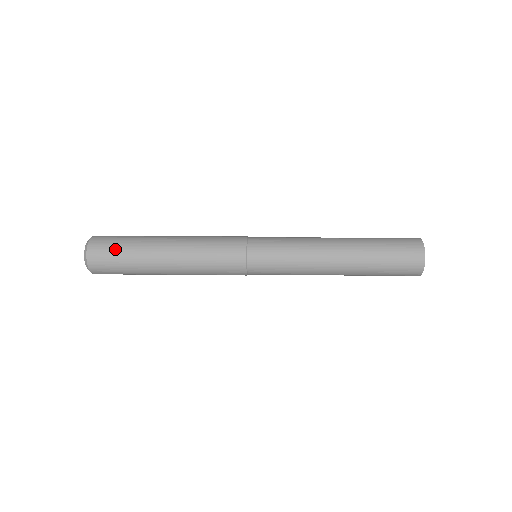
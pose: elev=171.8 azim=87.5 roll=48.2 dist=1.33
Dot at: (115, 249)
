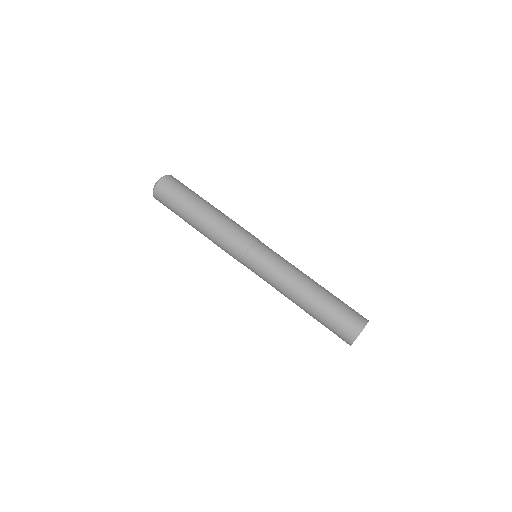
Dot at: (169, 202)
